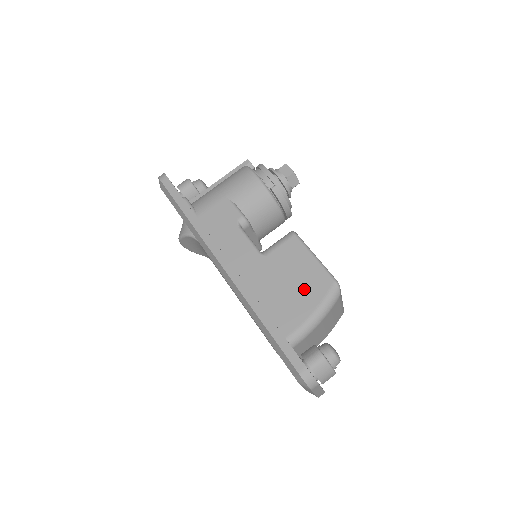
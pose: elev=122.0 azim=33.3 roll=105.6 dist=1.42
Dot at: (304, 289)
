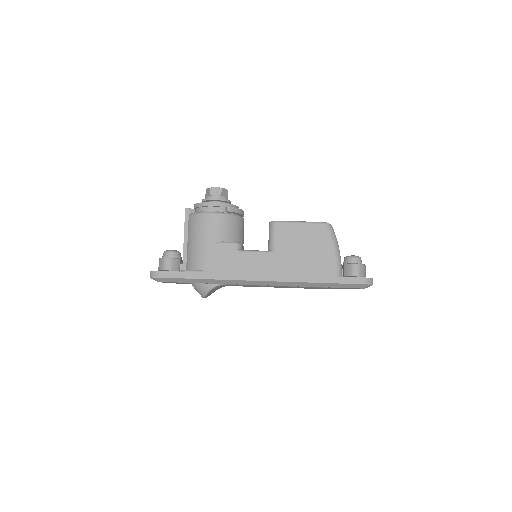
Dot at: (316, 244)
